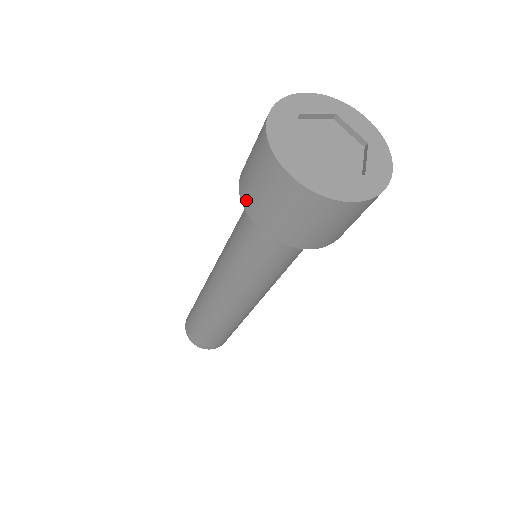
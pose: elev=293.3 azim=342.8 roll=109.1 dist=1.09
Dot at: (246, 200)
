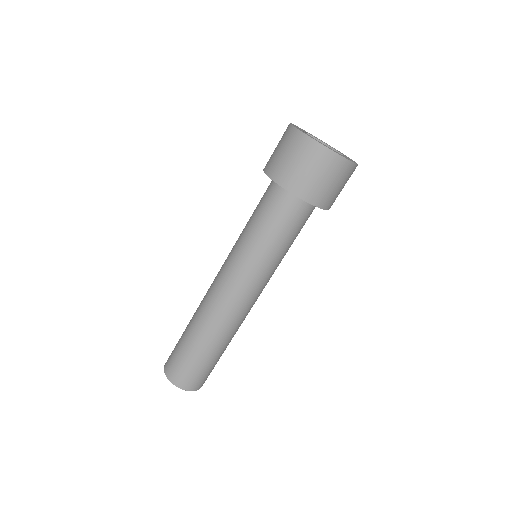
Dot at: (297, 188)
